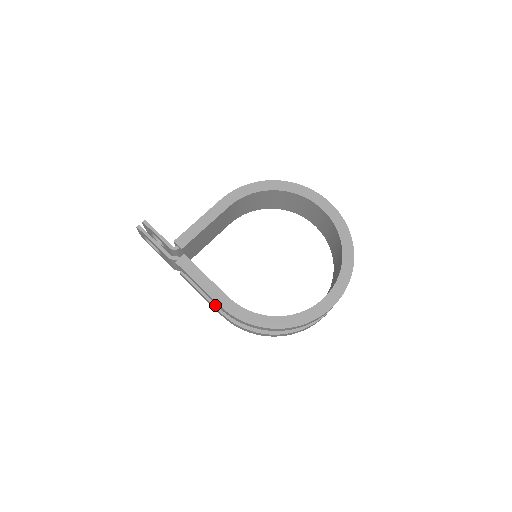
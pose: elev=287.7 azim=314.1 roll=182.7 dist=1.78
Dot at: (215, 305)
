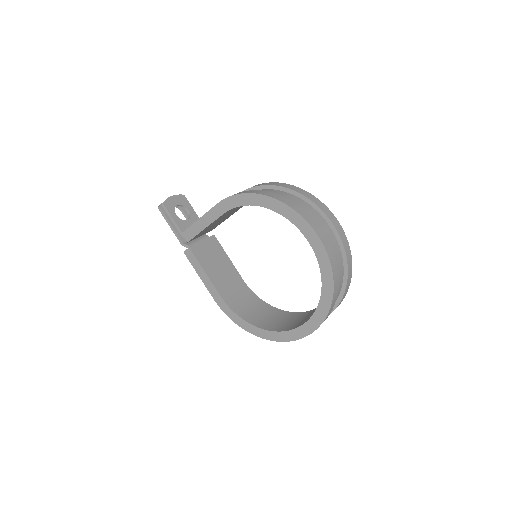
Dot at: occluded
